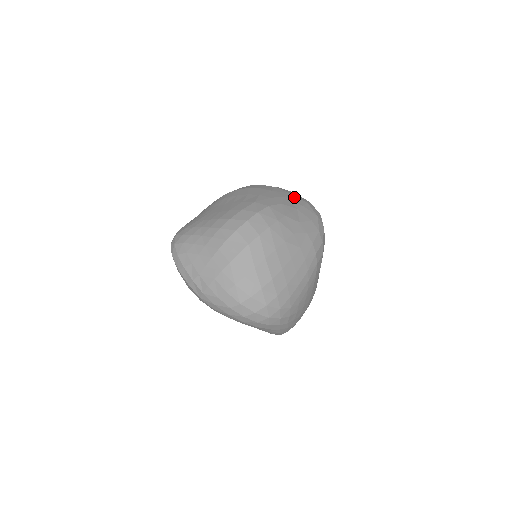
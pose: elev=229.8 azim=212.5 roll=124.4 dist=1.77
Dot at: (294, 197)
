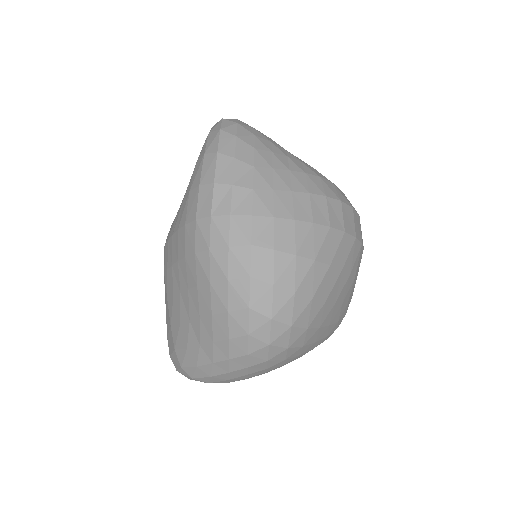
Dot at: occluded
